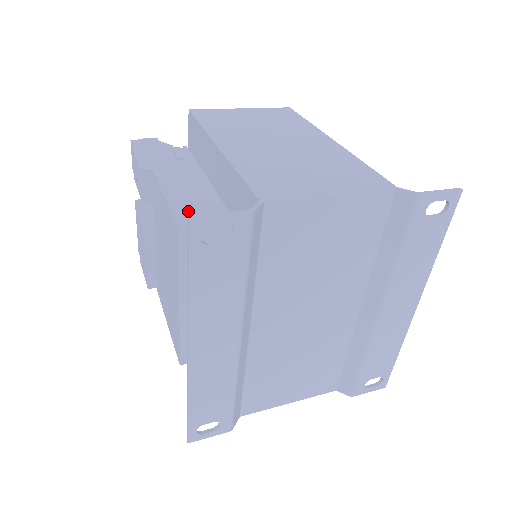
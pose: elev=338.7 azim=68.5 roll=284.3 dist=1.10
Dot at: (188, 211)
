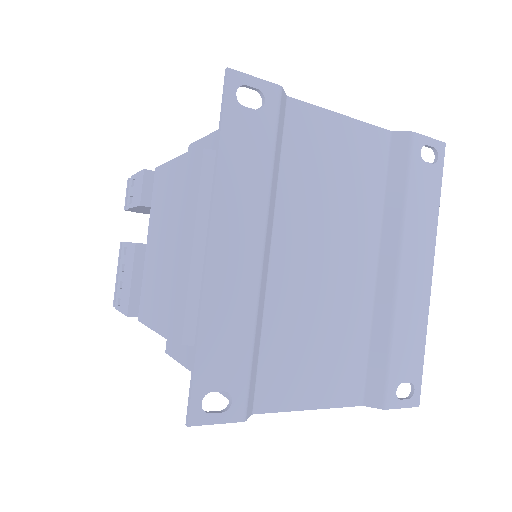
Dot at: occluded
